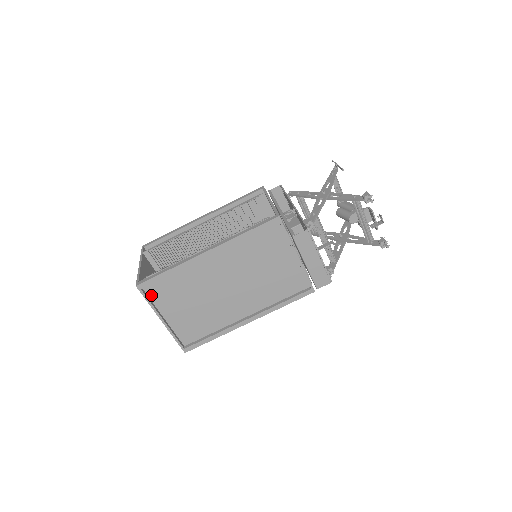
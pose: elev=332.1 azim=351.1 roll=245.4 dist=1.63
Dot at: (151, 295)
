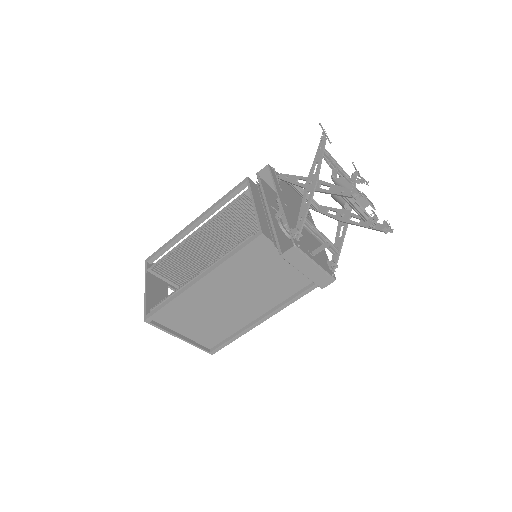
Dot at: (162, 322)
